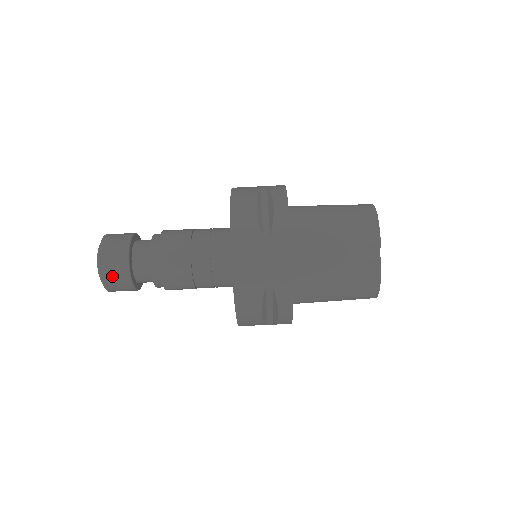
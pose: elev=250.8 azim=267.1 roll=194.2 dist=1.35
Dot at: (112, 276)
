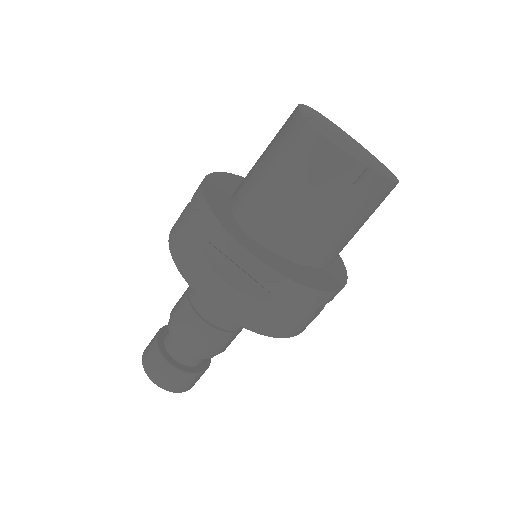
Dot at: (191, 384)
